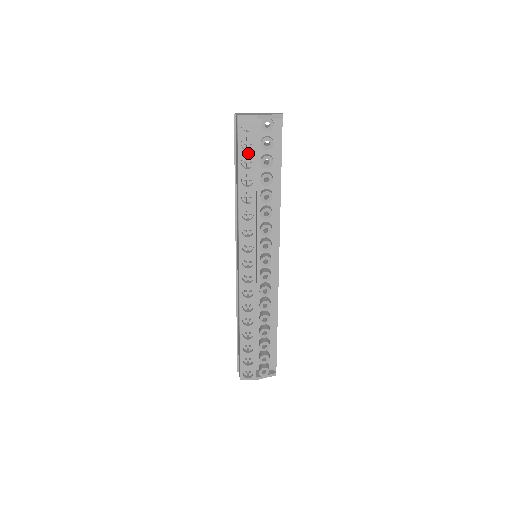
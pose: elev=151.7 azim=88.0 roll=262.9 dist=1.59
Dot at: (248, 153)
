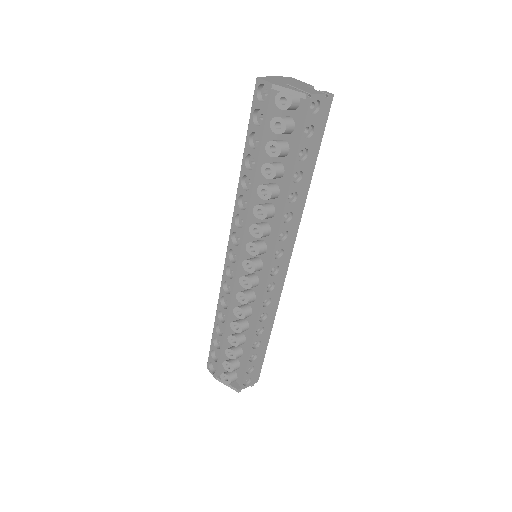
Dot at: (256, 129)
